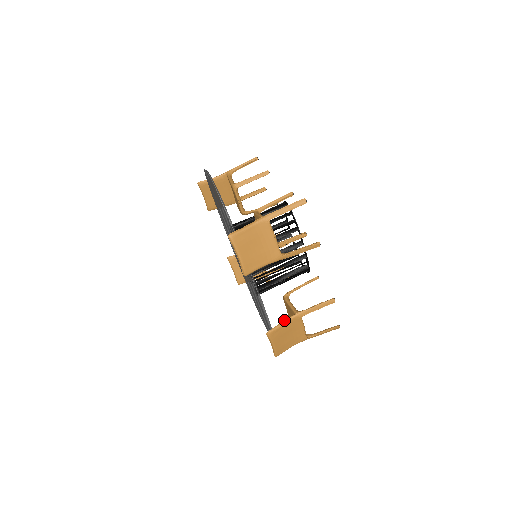
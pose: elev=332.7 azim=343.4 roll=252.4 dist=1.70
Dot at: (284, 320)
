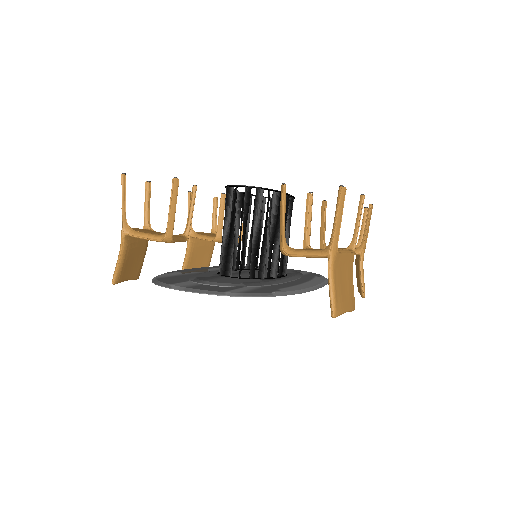
Dot at: (360, 271)
